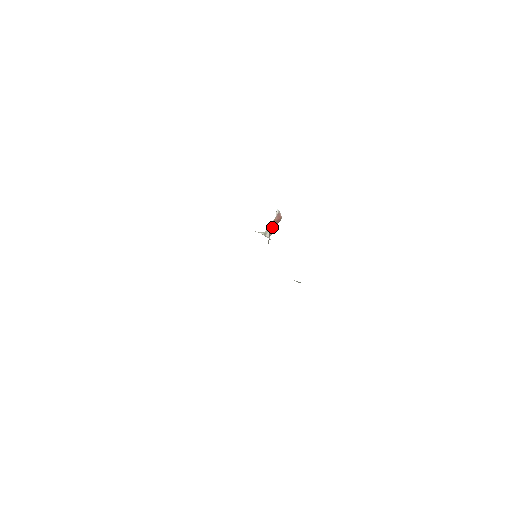
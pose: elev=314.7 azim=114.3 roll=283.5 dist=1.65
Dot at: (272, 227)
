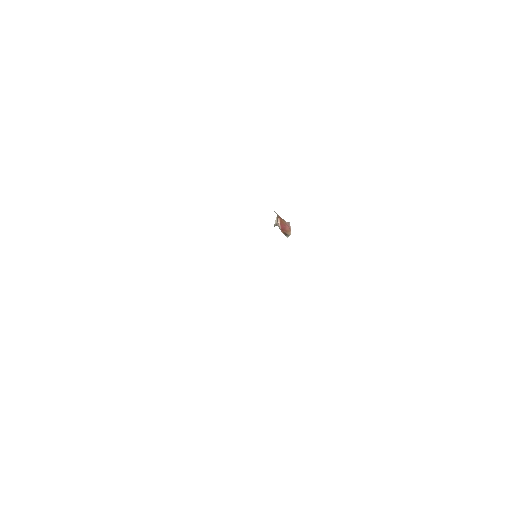
Dot at: (280, 223)
